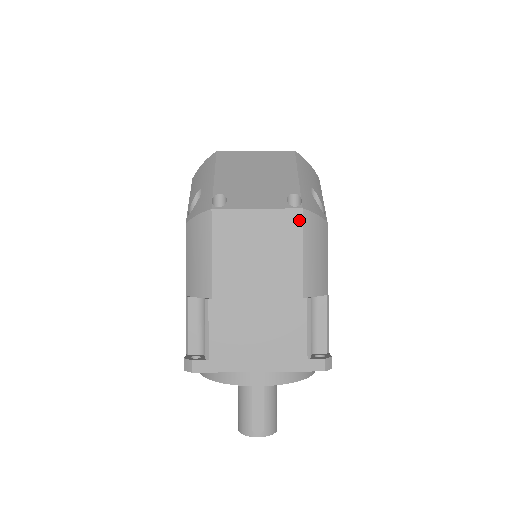
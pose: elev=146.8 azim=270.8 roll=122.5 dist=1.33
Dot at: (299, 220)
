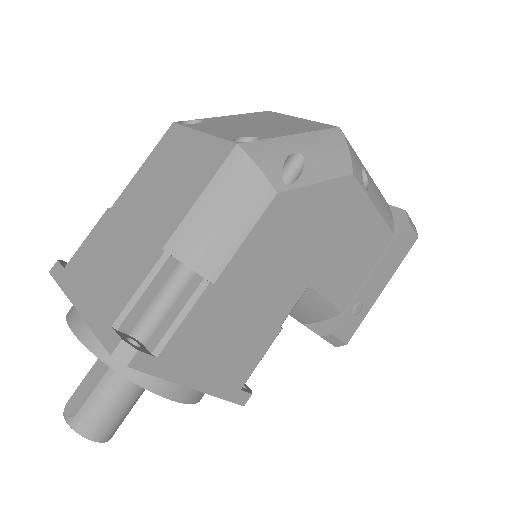
Dot at: (225, 156)
